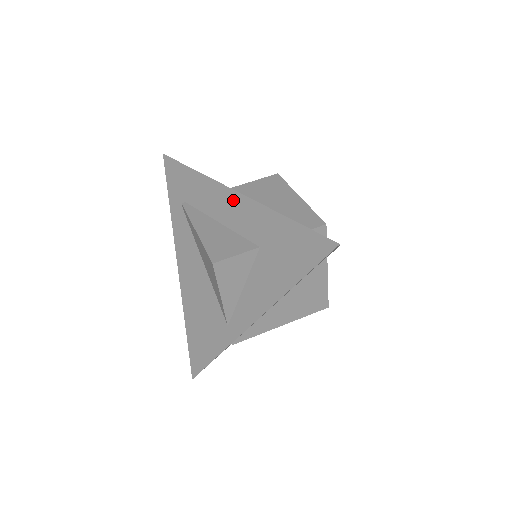
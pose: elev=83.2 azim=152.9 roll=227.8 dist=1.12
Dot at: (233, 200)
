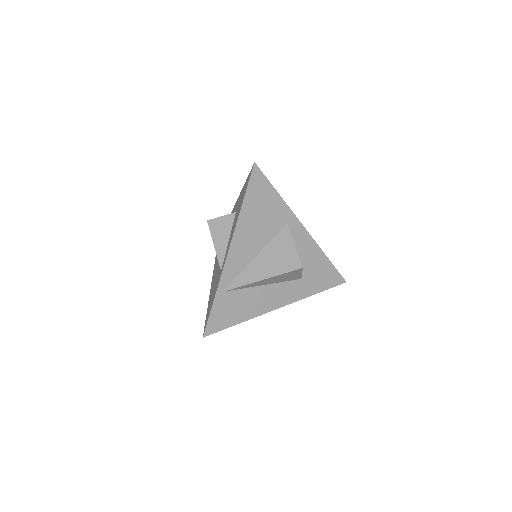
Dot at: (232, 212)
